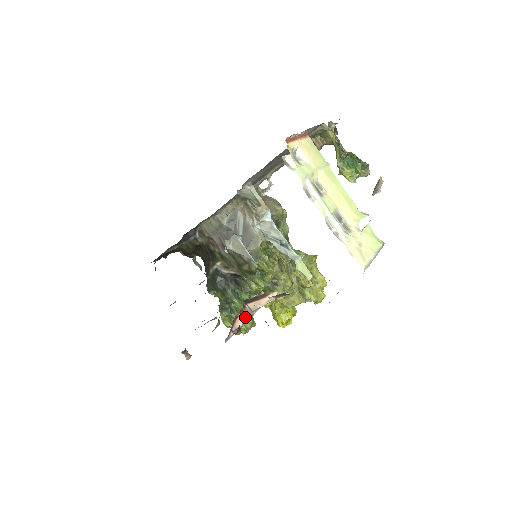
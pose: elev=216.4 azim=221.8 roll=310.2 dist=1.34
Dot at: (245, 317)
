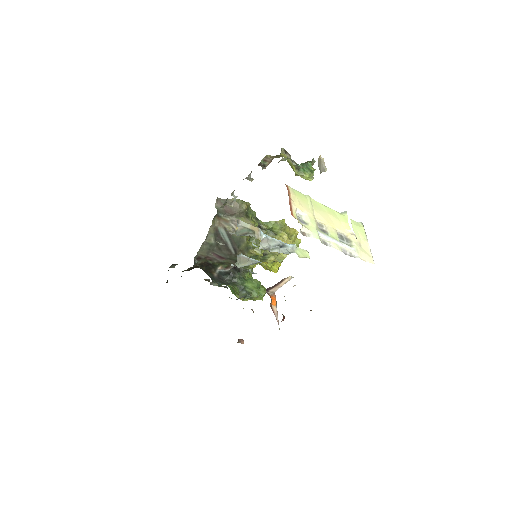
Dot at: (275, 301)
